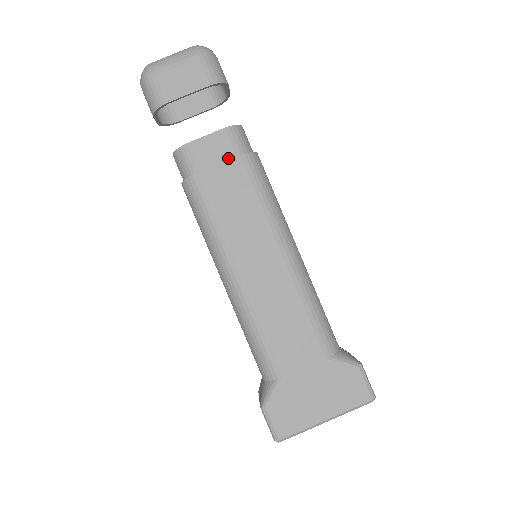
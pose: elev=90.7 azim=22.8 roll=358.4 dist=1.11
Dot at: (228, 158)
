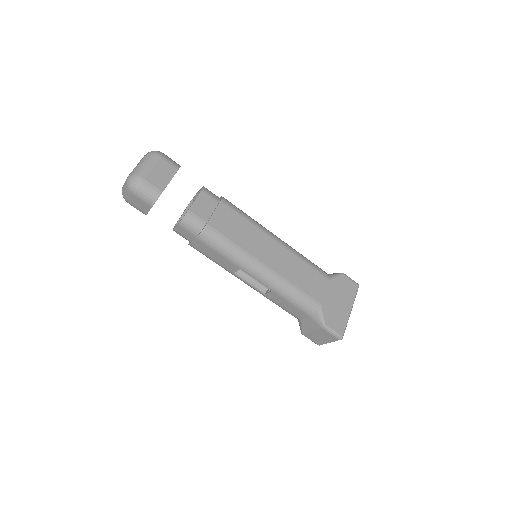
Dot at: (215, 206)
